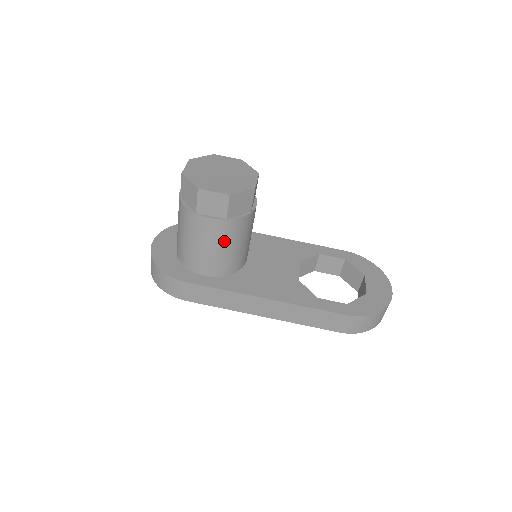
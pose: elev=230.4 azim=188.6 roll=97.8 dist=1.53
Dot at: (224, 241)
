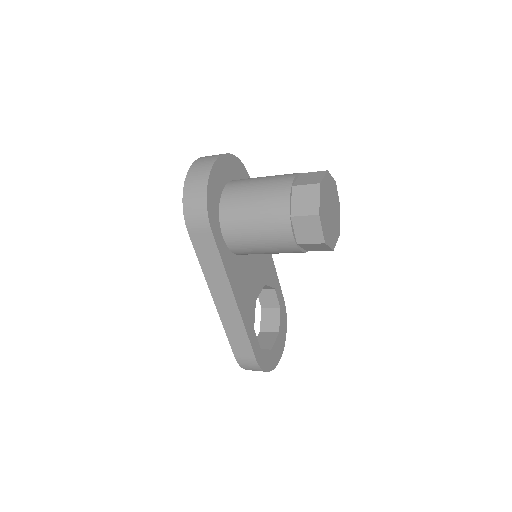
Dot at: (272, 246)
